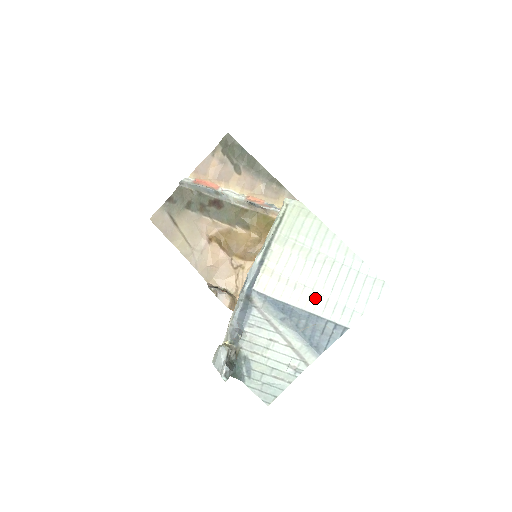
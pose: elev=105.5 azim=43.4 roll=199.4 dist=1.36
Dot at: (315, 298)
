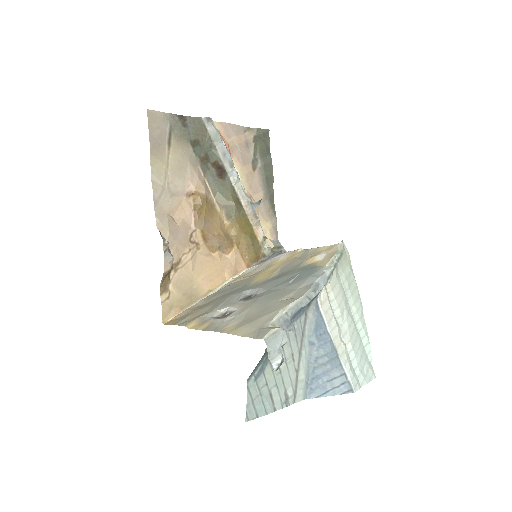
Dot at: (344, 346)
